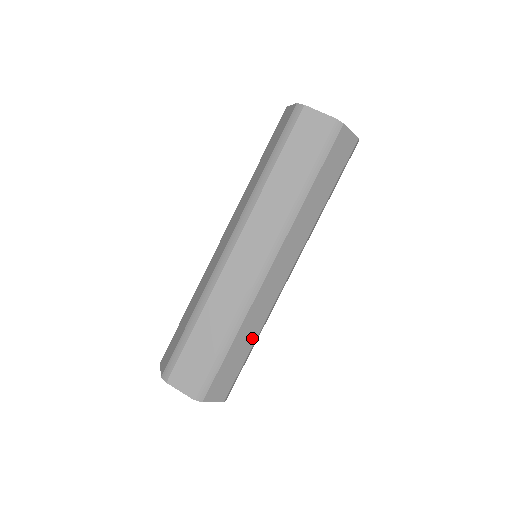
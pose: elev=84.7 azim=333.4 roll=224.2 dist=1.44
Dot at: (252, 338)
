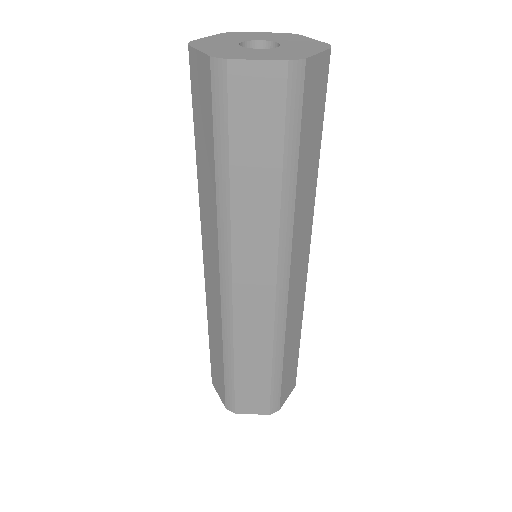
Dot at: (265, 359)
